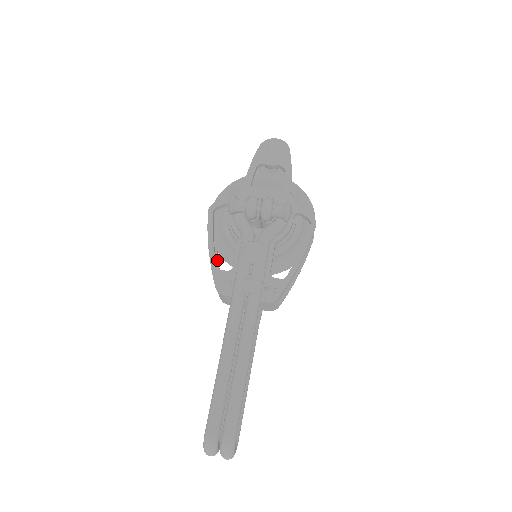
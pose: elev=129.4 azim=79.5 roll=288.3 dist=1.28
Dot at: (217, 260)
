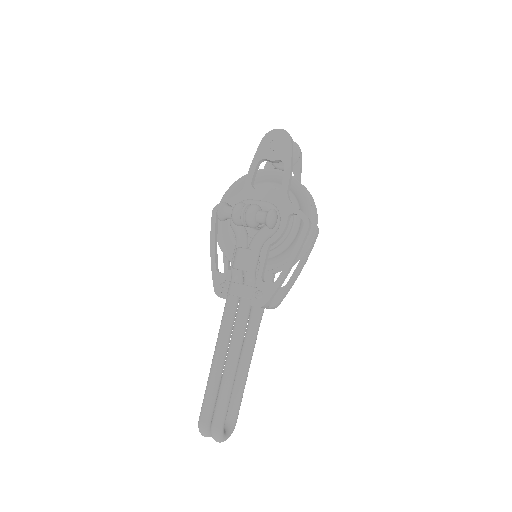
Dot at: occluded
